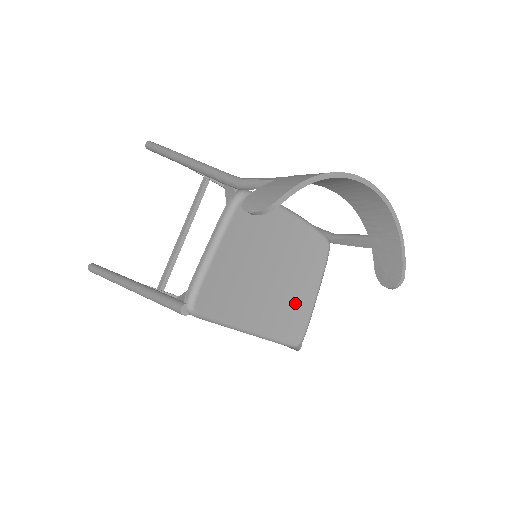
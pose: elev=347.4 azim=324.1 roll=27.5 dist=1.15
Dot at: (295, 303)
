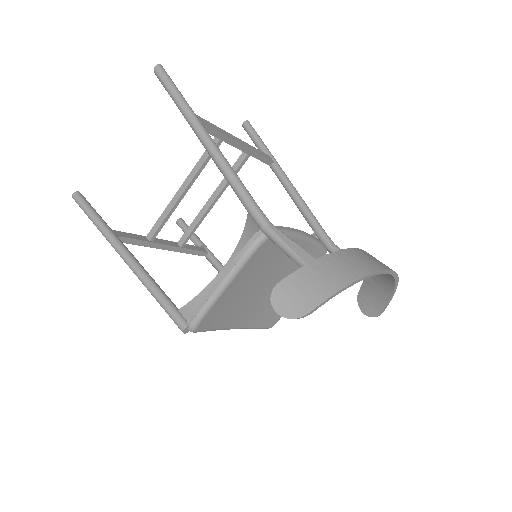
Dot at: occluded
